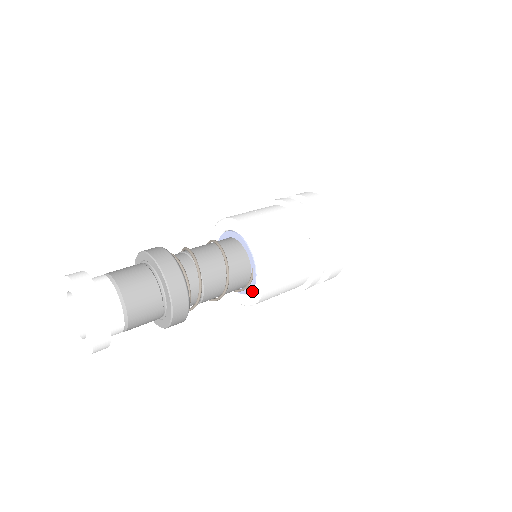
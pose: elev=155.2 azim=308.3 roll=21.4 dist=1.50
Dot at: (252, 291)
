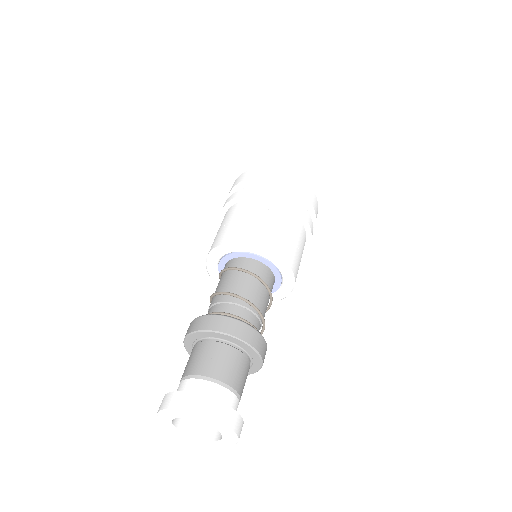
Dot at: occluded
